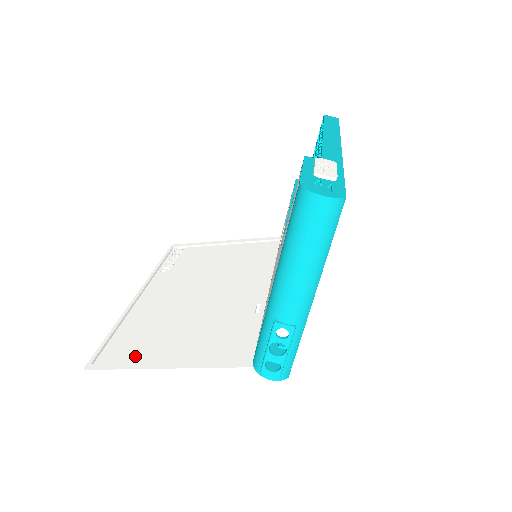
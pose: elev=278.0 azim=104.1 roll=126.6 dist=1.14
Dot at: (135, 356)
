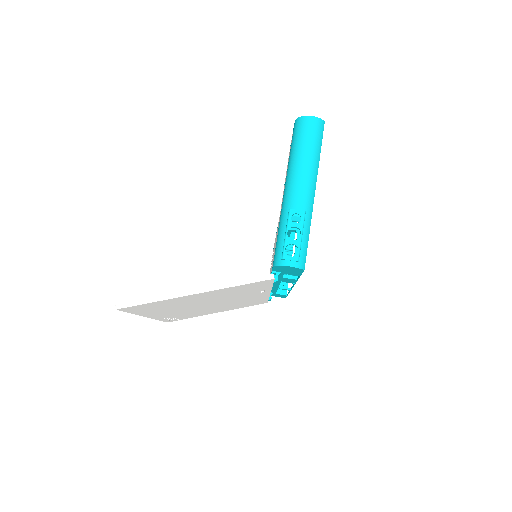
Dot at: occluded
